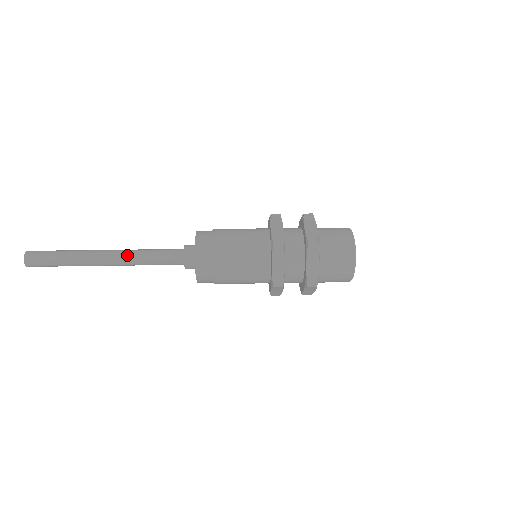
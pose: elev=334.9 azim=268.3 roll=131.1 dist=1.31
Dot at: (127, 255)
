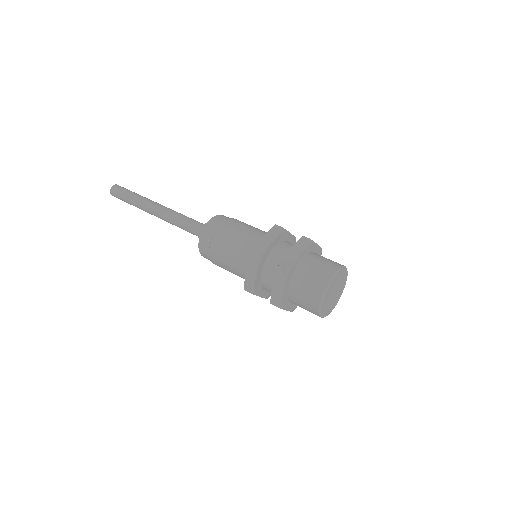
Dot at: (166, 220)
